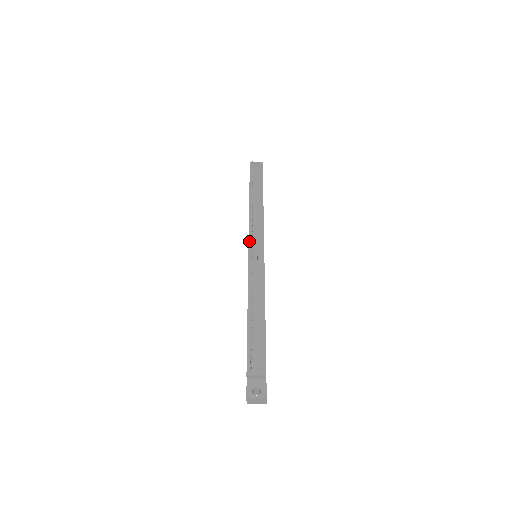
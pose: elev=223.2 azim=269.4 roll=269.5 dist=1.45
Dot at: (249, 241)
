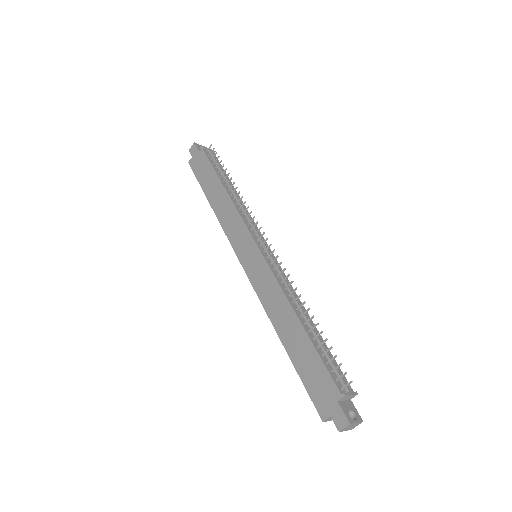
Dot at: (253, 237)
